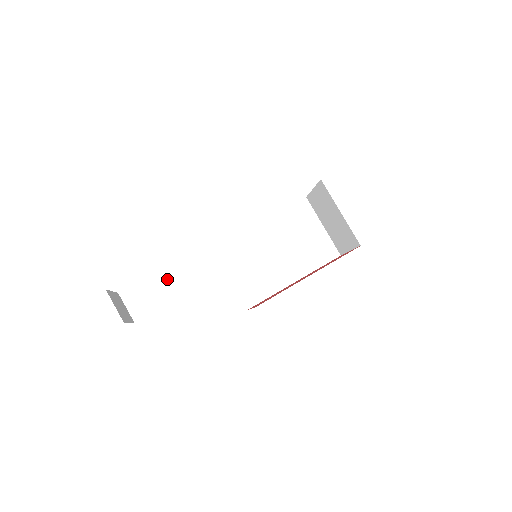
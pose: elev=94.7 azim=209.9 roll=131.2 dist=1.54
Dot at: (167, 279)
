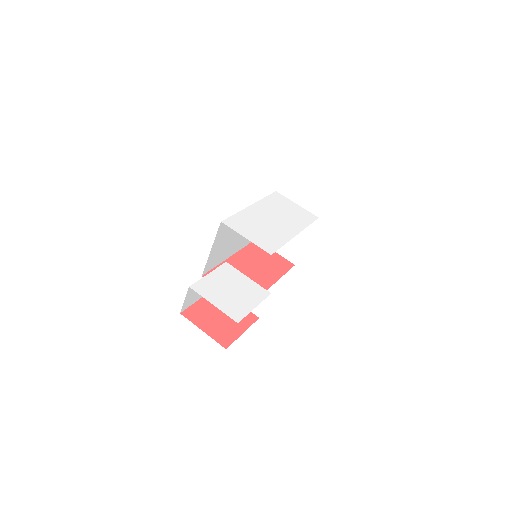
Dot at: occluded
